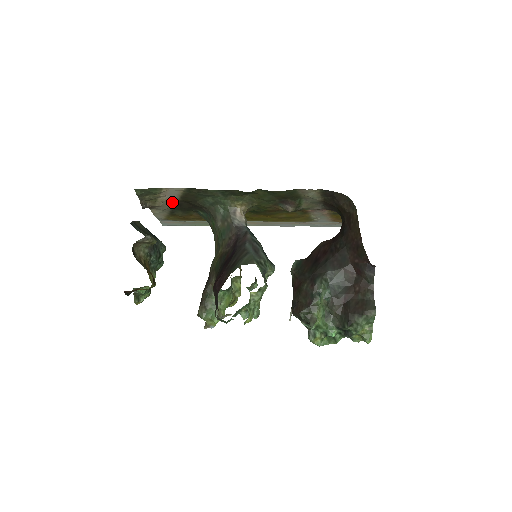
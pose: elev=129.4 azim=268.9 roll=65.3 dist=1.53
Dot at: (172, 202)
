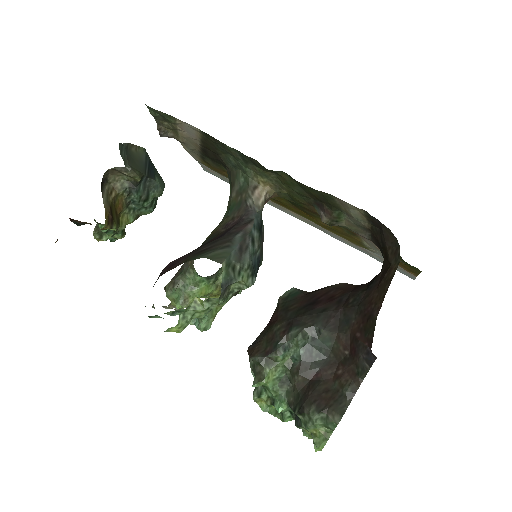
Dot at: (196, 143)
